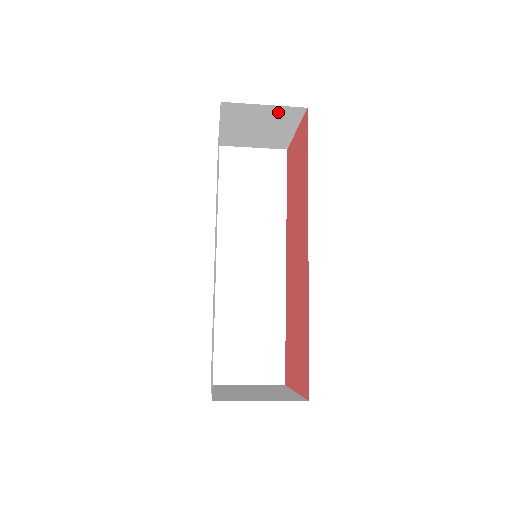
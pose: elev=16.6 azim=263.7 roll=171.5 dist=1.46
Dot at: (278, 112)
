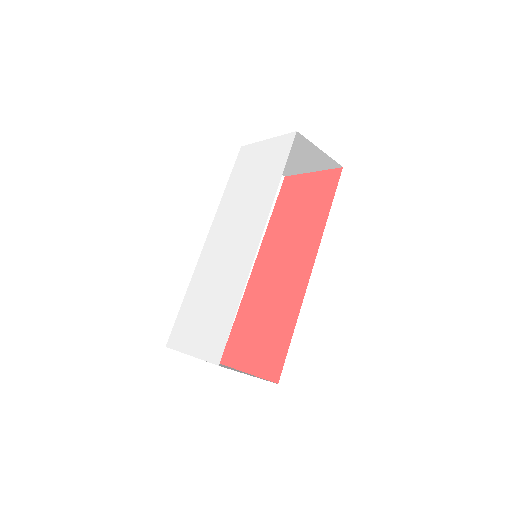
Dot at: (321, 158)
